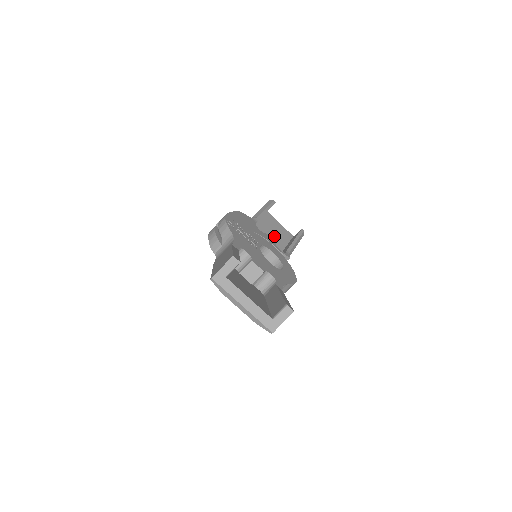
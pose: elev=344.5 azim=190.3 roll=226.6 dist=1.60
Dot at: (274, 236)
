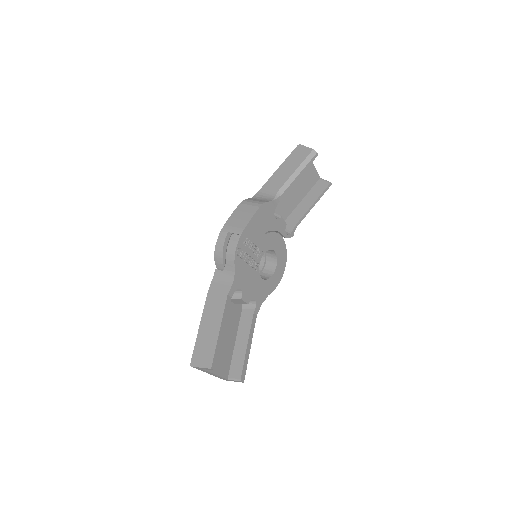
Dot at: (296, 189)
